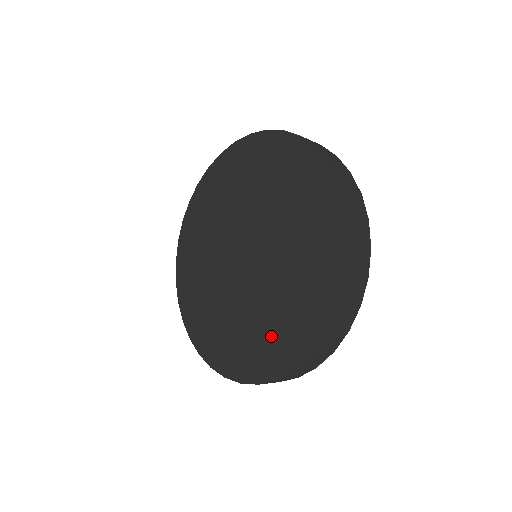
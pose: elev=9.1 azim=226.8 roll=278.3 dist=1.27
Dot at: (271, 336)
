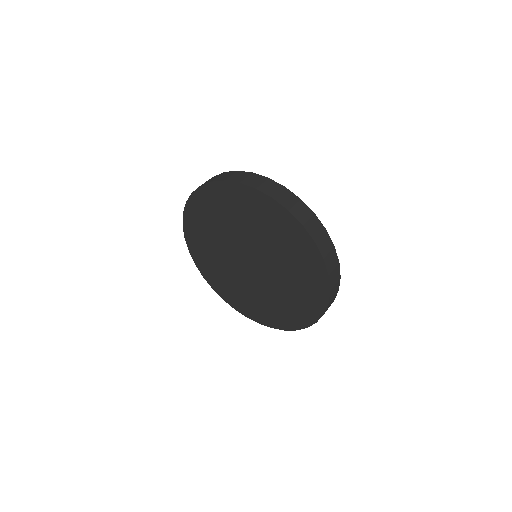
Dot at: (302, 295)
